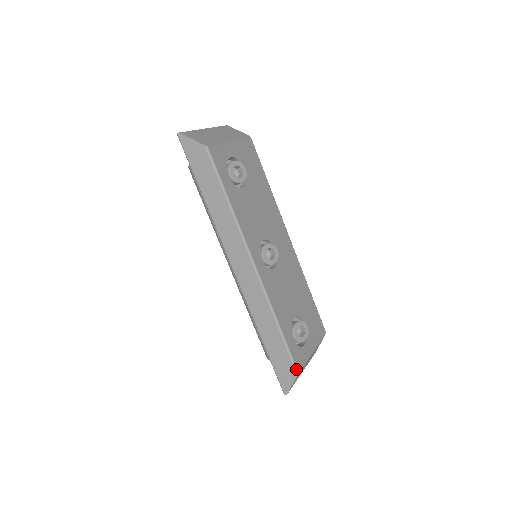
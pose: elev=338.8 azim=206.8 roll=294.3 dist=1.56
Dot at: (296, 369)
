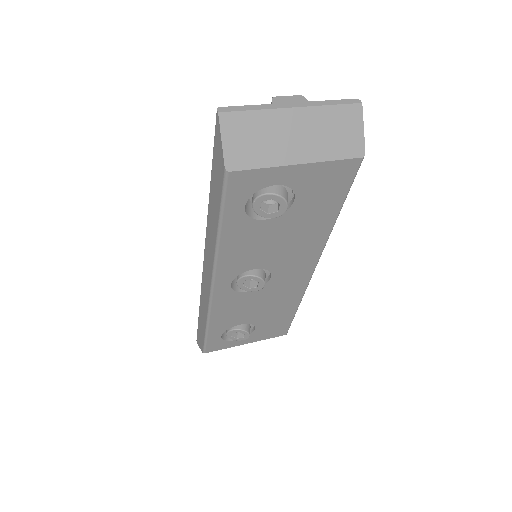
Dot at: (204, 351)
